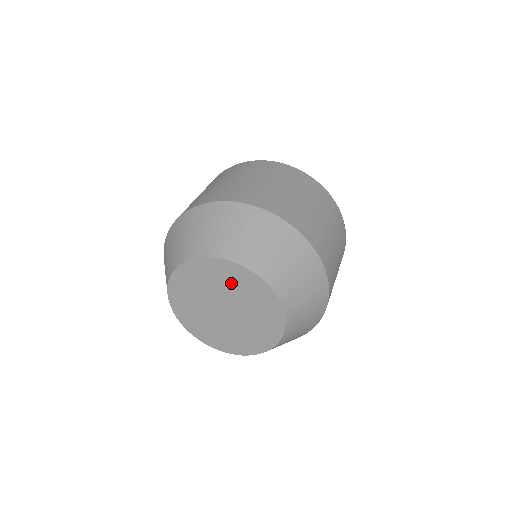
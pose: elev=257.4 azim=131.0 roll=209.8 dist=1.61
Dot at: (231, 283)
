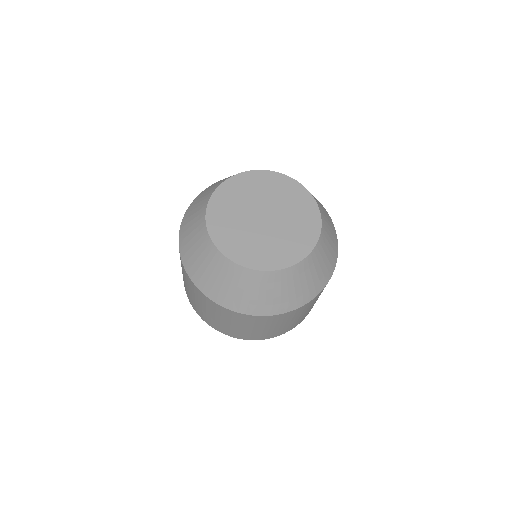
Dot at: (258, 189)
